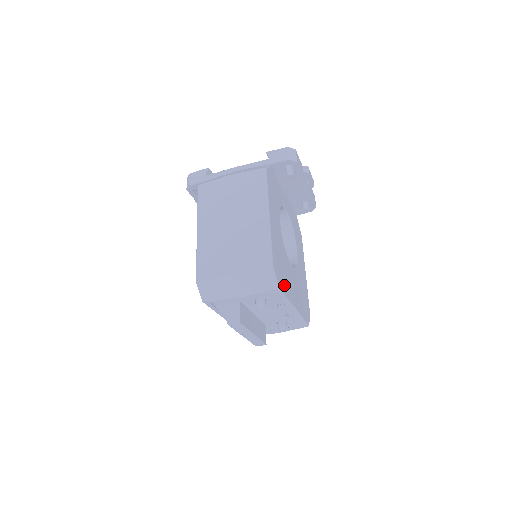
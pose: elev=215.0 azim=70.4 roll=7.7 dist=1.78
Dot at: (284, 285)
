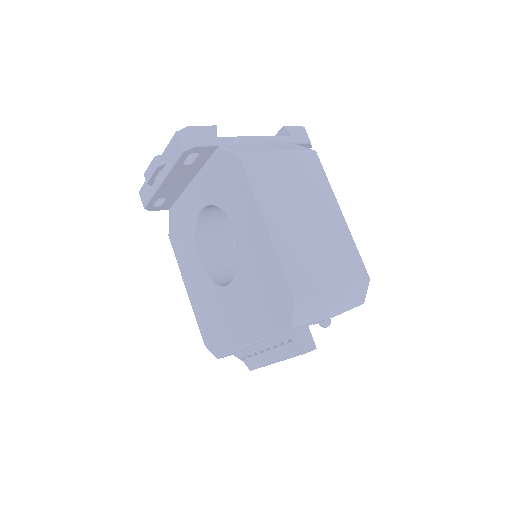
Dot at: occluded
